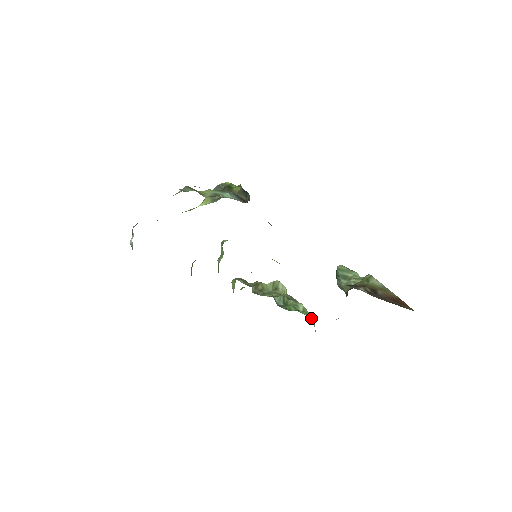
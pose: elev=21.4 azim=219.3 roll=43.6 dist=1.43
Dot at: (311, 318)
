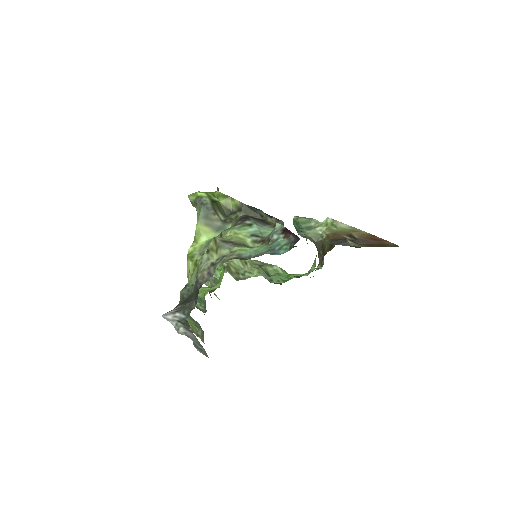
Dot at: (287, 273)
